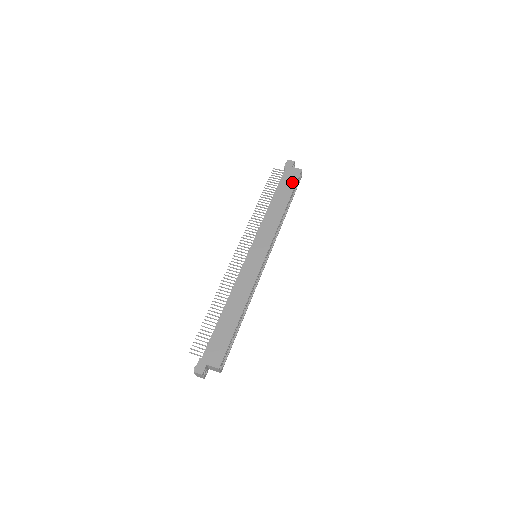
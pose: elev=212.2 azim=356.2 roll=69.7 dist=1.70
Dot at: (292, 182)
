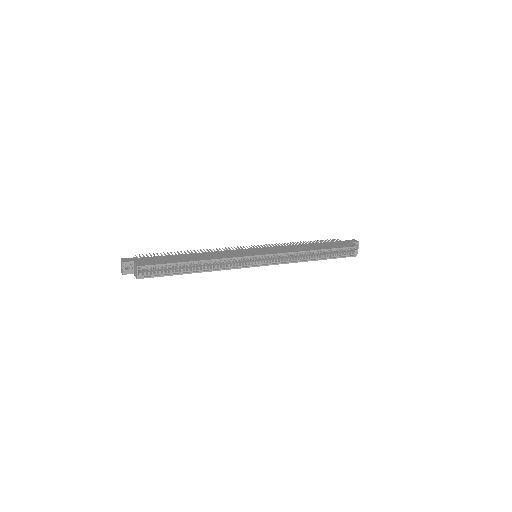
Dot at: (341, 246)
